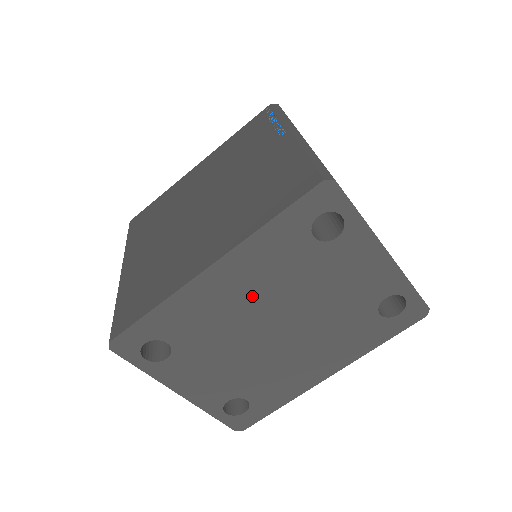
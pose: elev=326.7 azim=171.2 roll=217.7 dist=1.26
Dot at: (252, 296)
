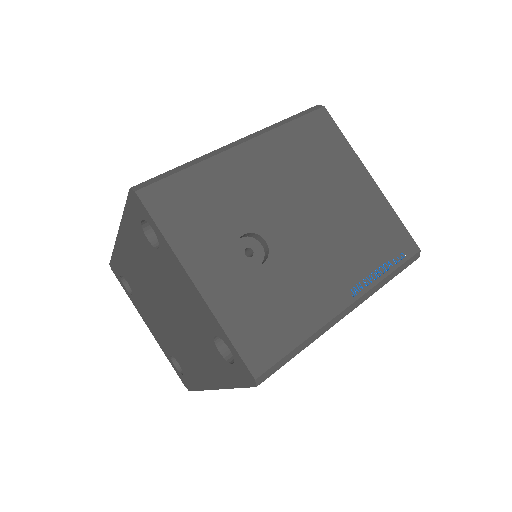
Dot at: (143, 272)
